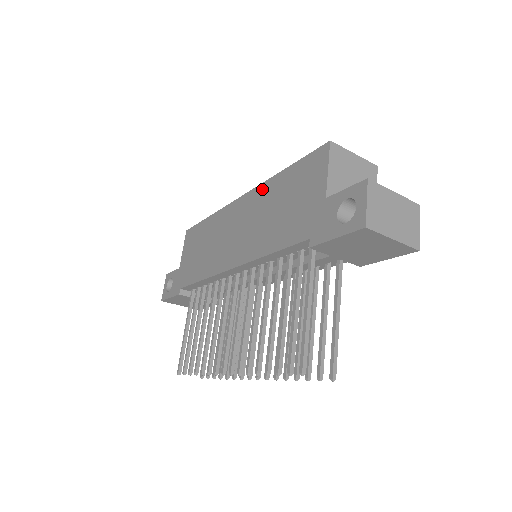
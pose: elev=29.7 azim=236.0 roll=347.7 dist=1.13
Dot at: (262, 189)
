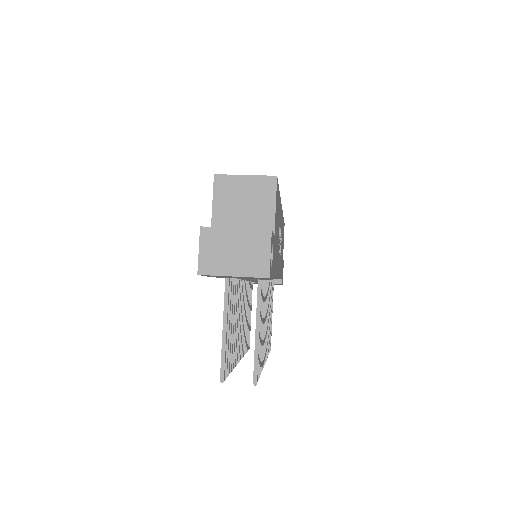
Dot at: occluded
